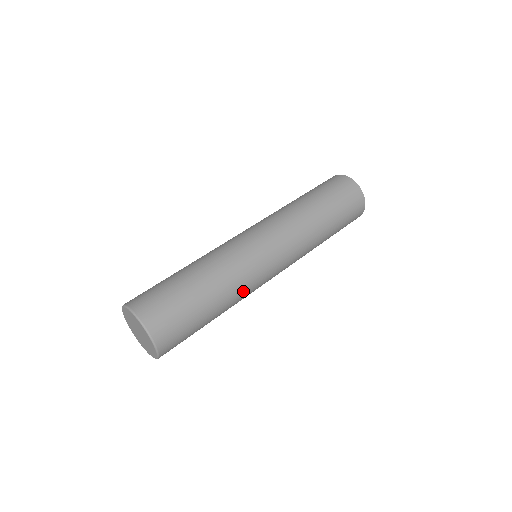
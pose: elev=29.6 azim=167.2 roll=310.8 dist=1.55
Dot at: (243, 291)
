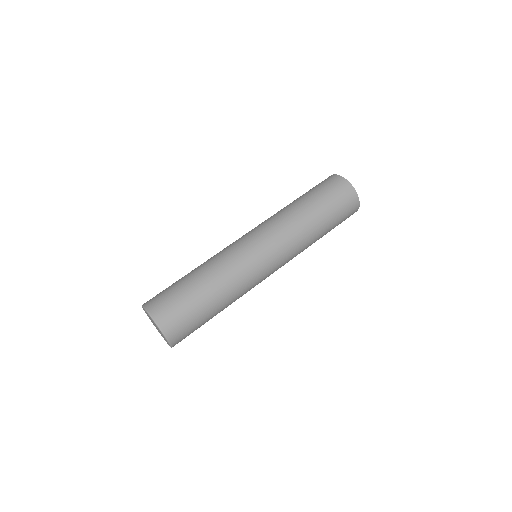
Dot at: (230, 270)
